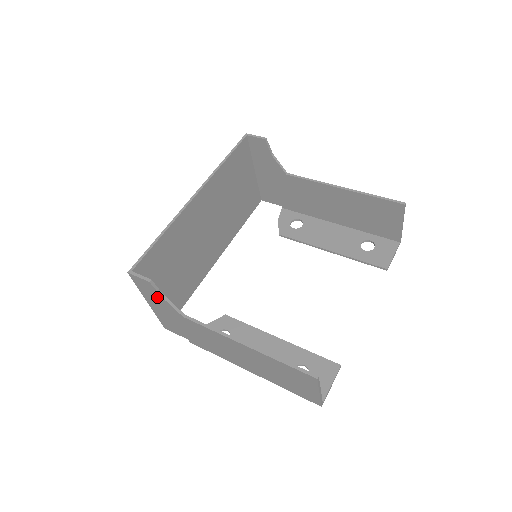
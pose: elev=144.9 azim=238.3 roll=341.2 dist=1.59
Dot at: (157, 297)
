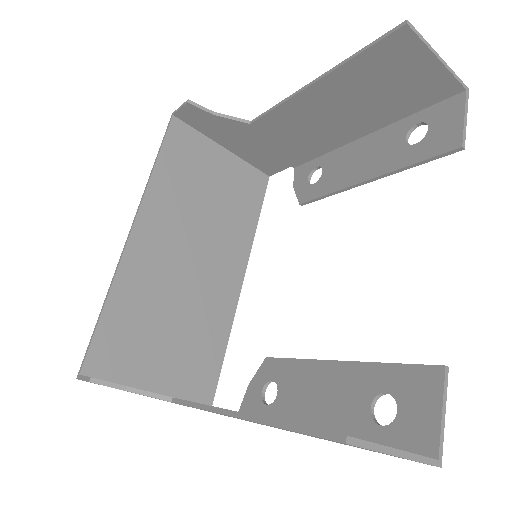
Dot at: occluded
